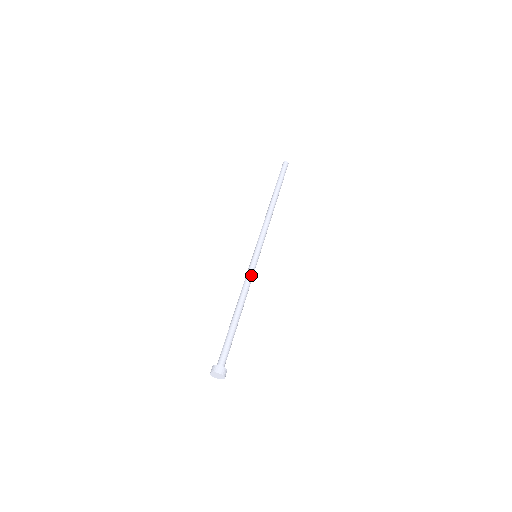
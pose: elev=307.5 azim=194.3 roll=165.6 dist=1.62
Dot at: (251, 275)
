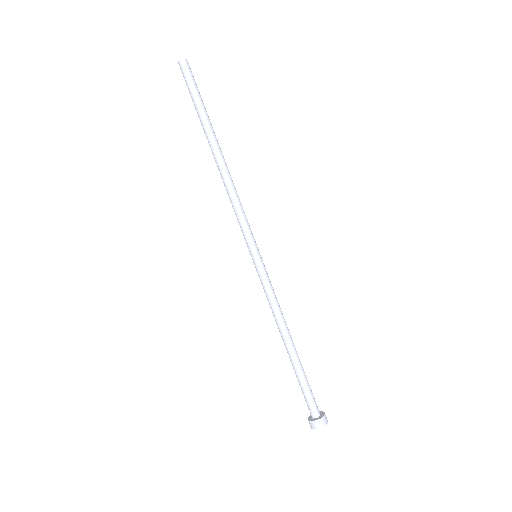
Dot at: (267, 291)
